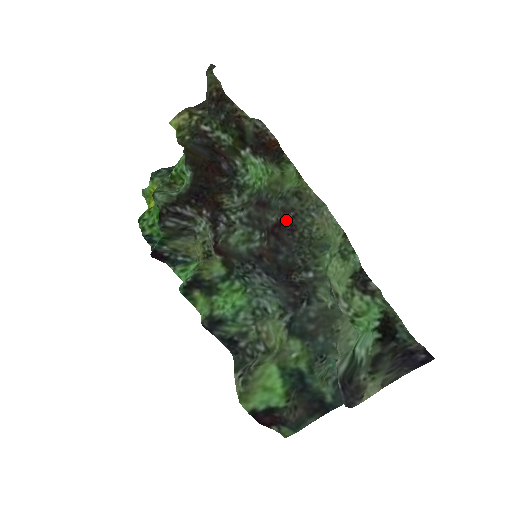
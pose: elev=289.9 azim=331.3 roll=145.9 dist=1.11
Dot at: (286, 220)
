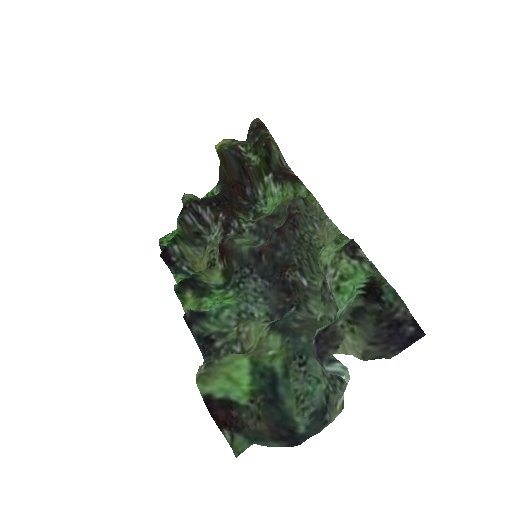
Dot at: (290, 215)
